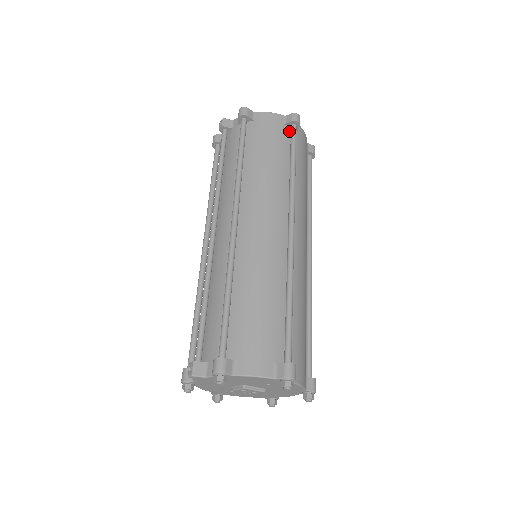
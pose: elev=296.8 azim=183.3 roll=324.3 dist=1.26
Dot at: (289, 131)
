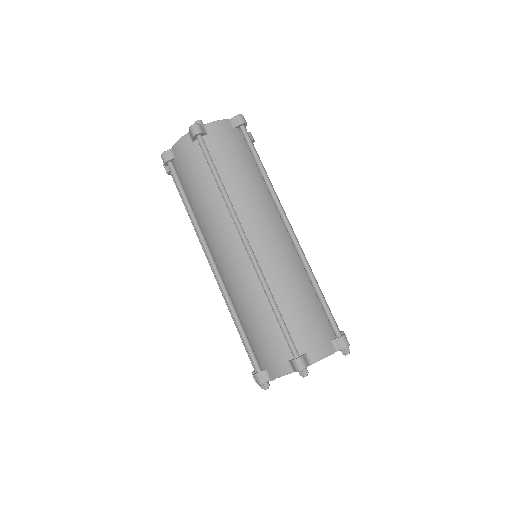
Dot at: (200, 144)
